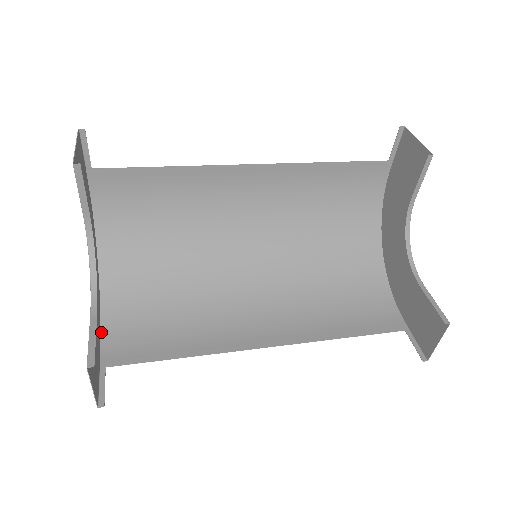
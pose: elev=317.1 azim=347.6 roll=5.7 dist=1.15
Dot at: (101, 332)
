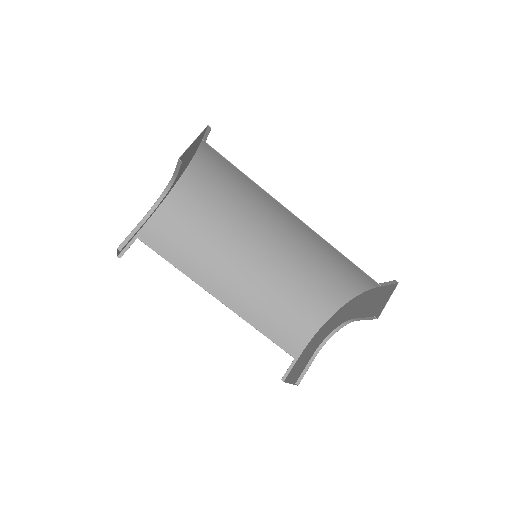
Dot at: (151, 216)
